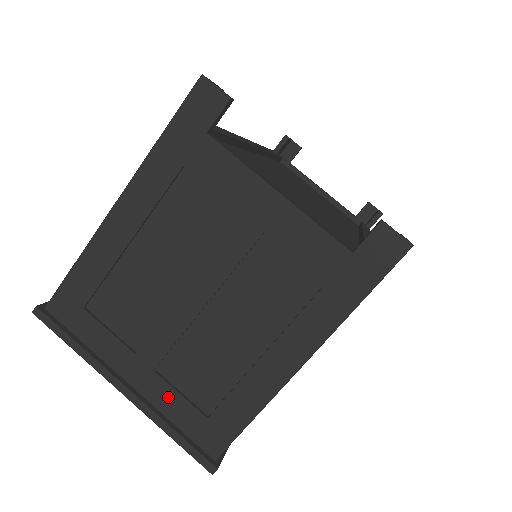
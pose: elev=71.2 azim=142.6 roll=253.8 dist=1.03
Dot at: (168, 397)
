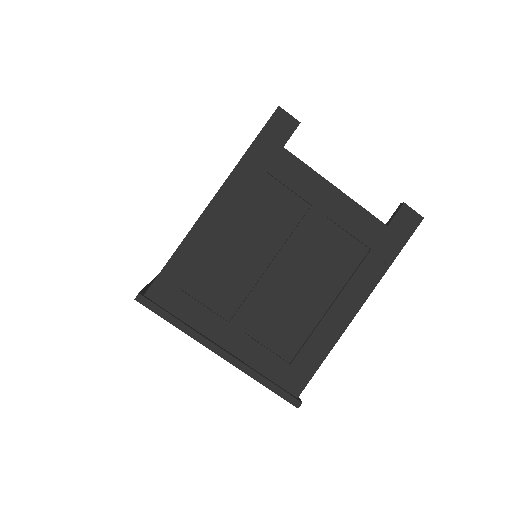
Dot at: (258, 353)
